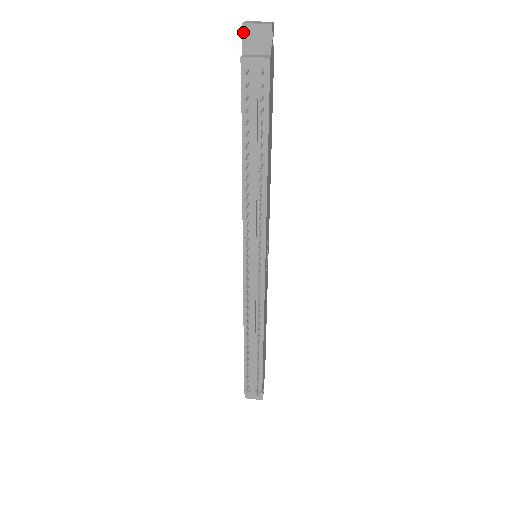
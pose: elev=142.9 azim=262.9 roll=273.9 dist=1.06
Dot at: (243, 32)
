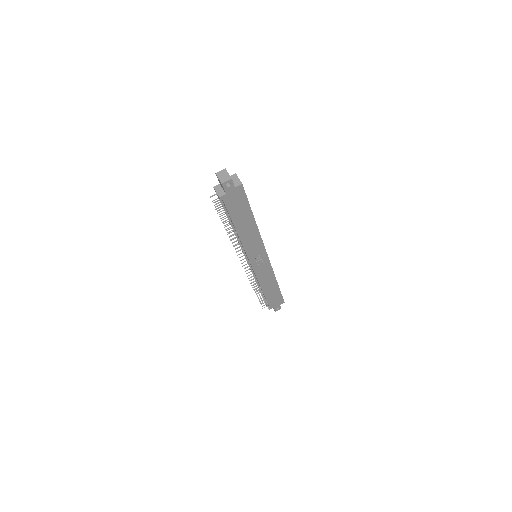
Dot at: occluded
